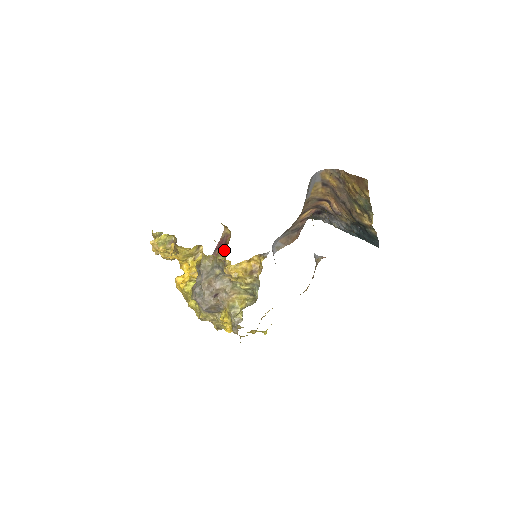
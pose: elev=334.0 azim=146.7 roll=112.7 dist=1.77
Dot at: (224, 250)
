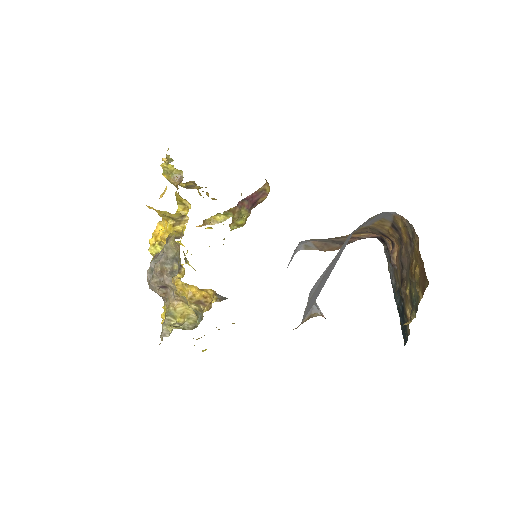
Dot at: (251, 207)
